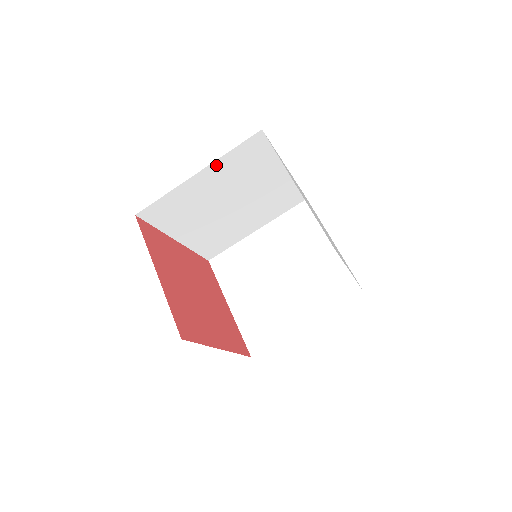
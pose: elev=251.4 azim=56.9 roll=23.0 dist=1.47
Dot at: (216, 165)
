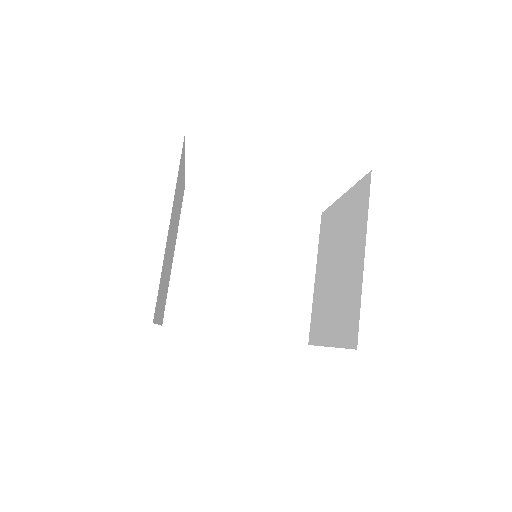
Dot at: (182, 239)
